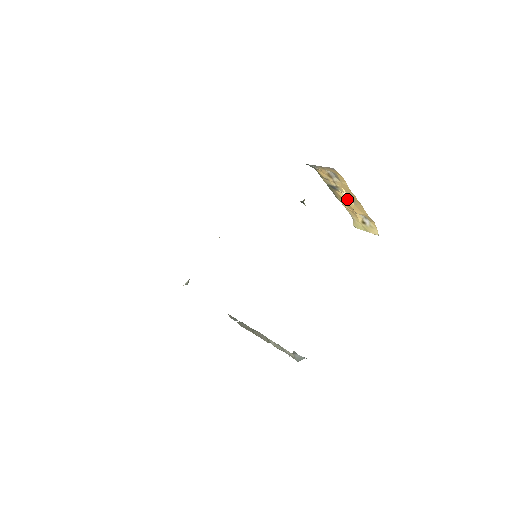
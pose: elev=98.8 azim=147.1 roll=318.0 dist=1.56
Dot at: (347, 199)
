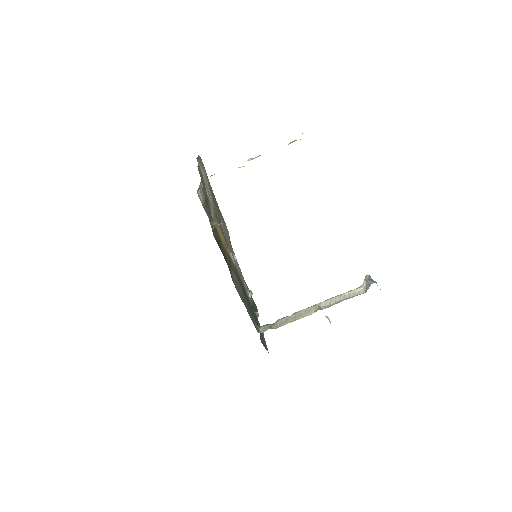
Dot at: occluded
